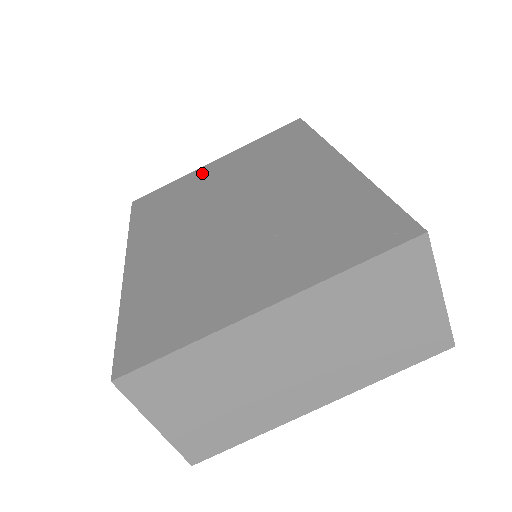
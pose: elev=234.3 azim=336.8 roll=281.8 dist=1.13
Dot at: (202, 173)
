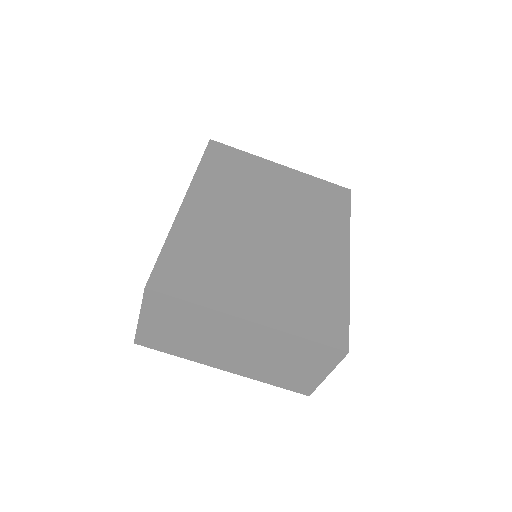
Dot at: (268, 168)
